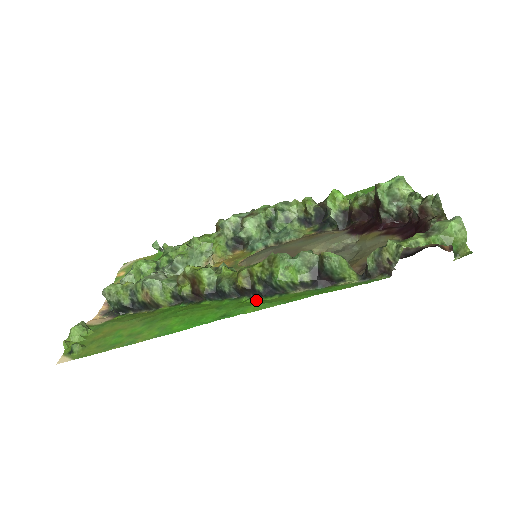
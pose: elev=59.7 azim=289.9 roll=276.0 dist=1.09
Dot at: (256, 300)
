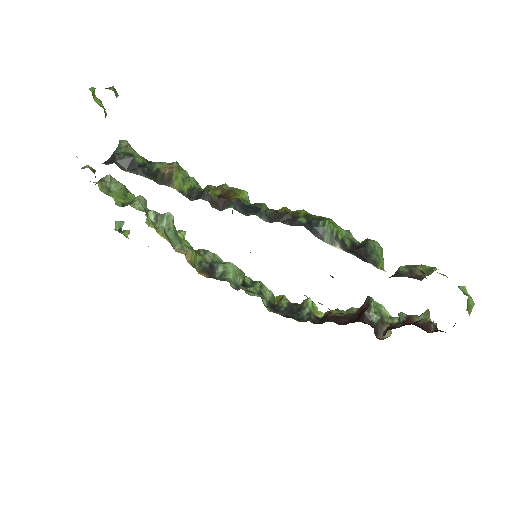
Dot at: (294, 224)
